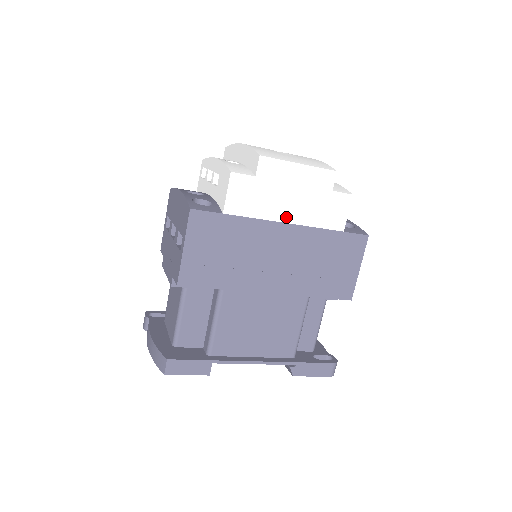
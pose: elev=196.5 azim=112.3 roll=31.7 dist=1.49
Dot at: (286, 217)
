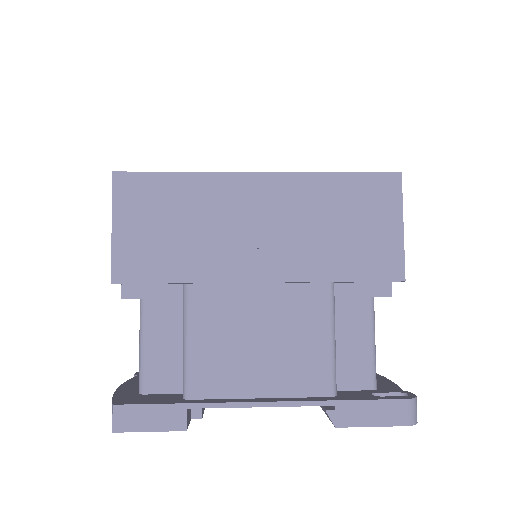
Dot at: (256, 163)
